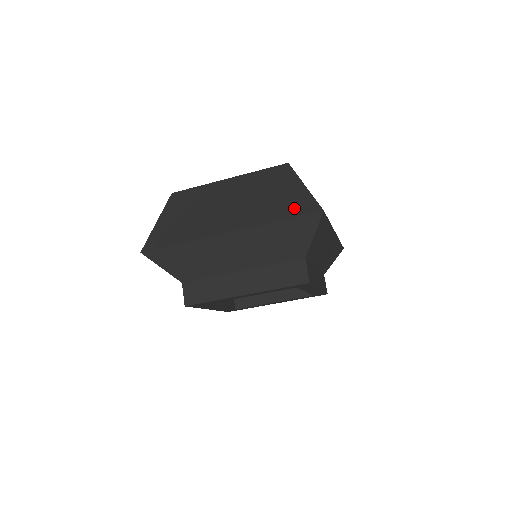
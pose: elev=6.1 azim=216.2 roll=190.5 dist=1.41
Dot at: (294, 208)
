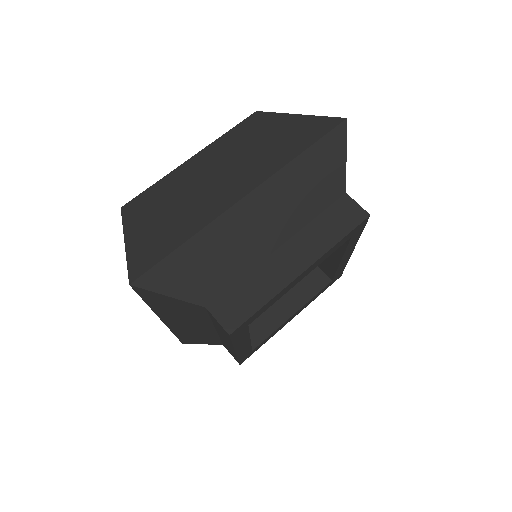
Dot at: (309, 134)
